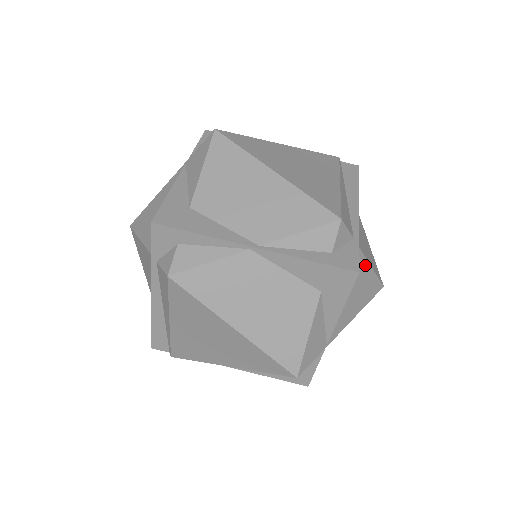
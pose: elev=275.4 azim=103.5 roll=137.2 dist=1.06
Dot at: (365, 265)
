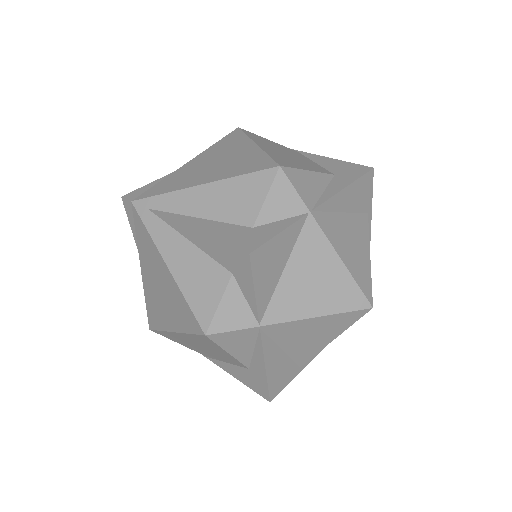
Dot at: (366, 243)
